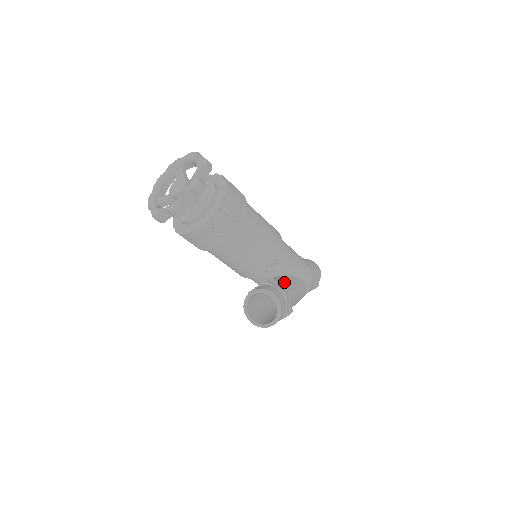
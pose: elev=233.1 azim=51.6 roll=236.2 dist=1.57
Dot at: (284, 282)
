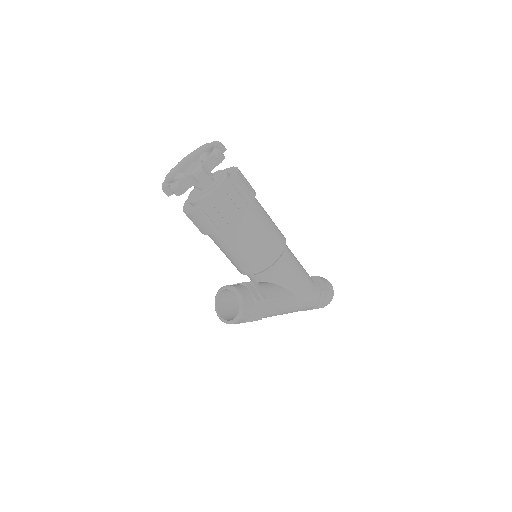
Dot at: (267, 289)
